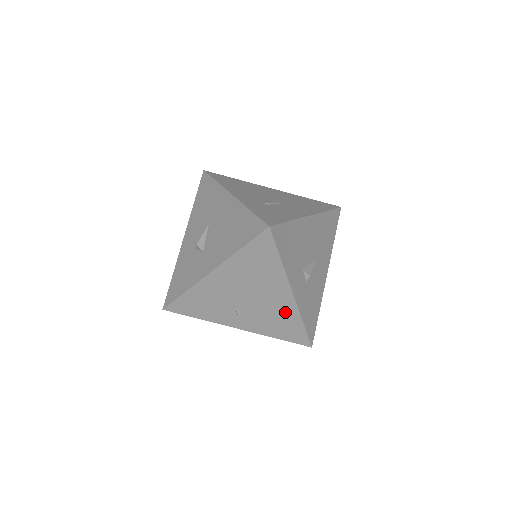
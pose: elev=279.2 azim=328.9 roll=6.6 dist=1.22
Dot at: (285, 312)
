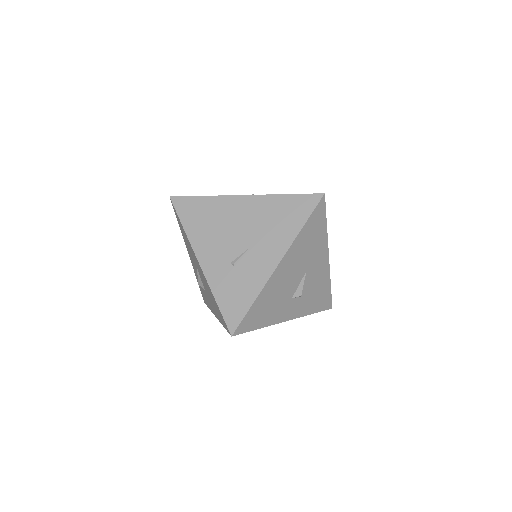
Dot at: occluded
